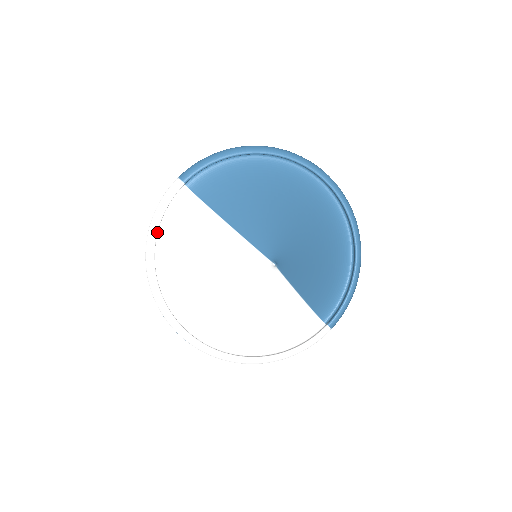
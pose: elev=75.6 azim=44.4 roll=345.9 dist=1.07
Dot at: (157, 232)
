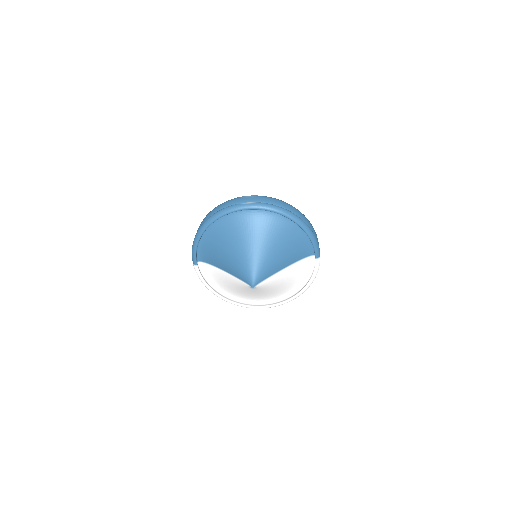
Dot at: (210, 288)
